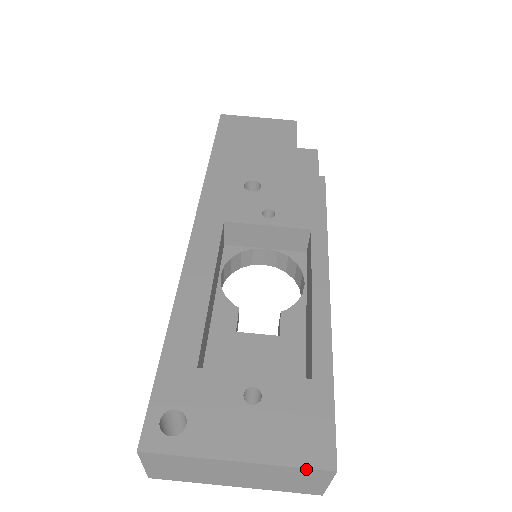
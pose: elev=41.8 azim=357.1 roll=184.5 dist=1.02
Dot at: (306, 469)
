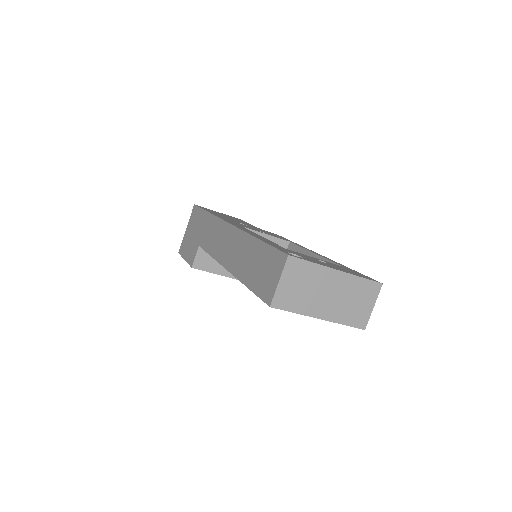
Dot at: (369, 281)
